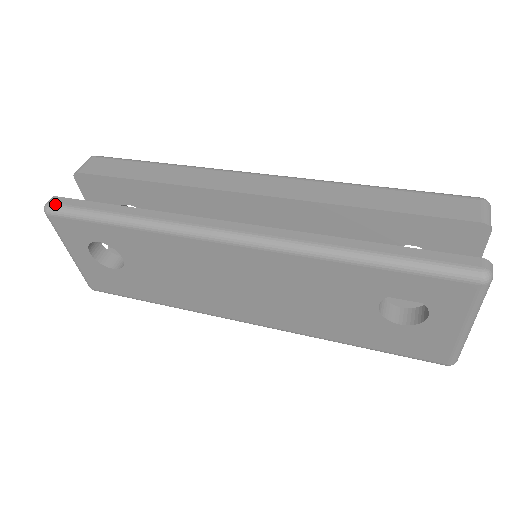
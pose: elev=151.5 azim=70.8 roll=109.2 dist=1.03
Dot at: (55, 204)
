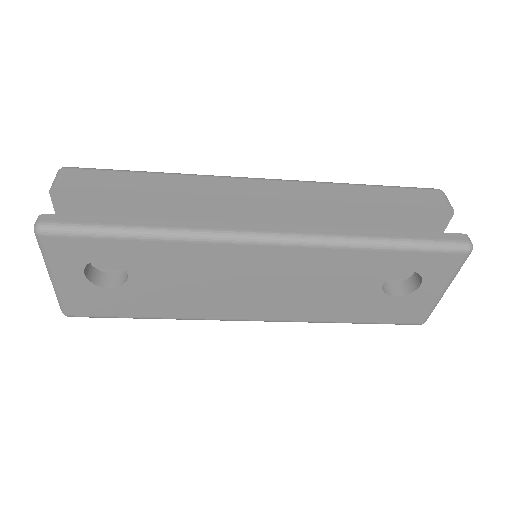
Dot at: (51, 222)
